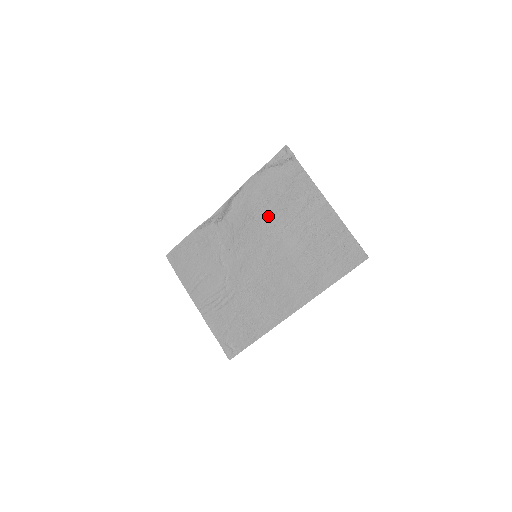
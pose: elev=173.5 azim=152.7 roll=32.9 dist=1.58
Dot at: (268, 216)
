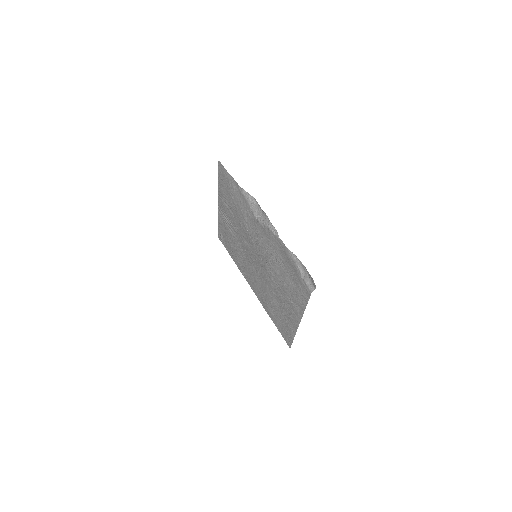
Dot at: (274, 267)
